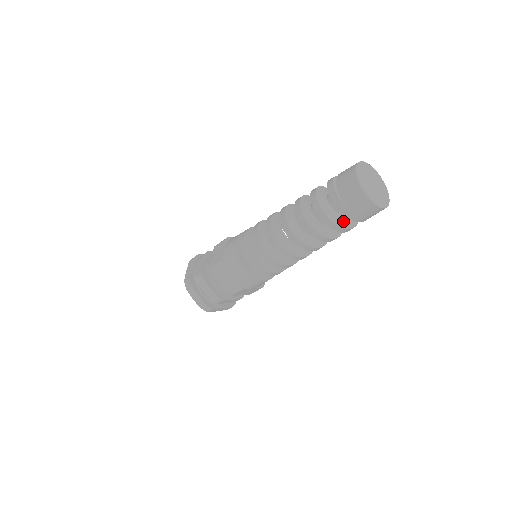
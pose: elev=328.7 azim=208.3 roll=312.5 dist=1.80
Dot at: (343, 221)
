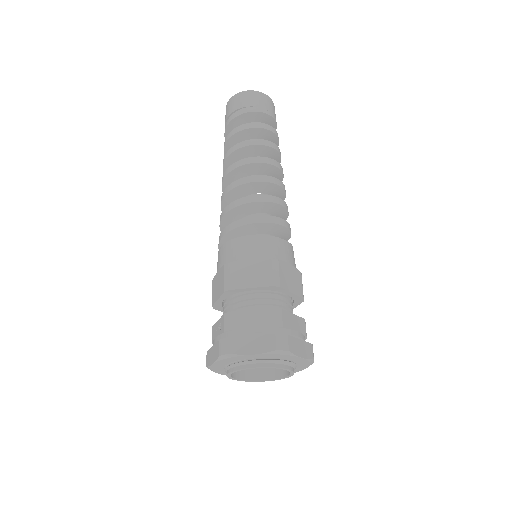
Dot at: occluded
